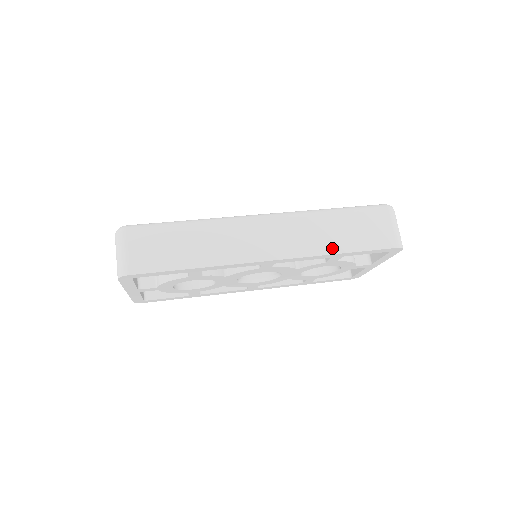
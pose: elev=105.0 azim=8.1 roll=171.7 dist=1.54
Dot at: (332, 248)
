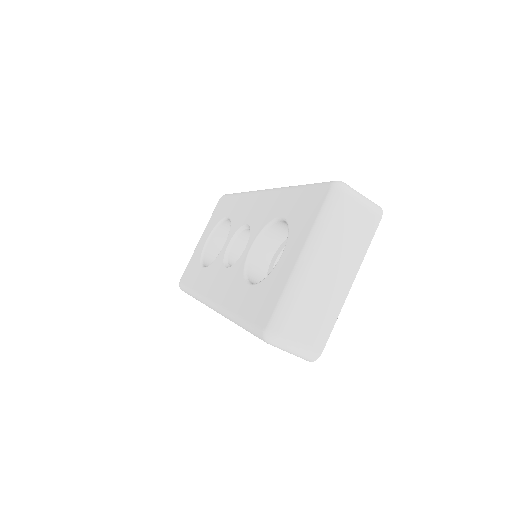
Dot at: occluded
